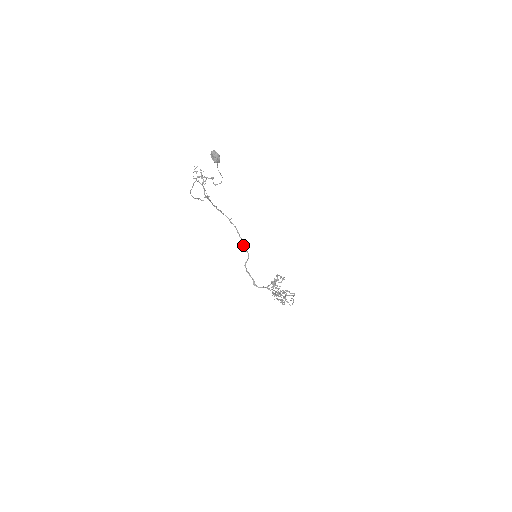
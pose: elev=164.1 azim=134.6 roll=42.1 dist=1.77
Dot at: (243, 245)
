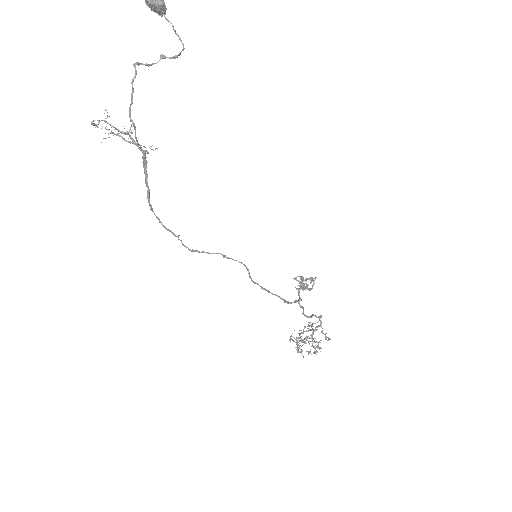
Dot at: (225, 257)
